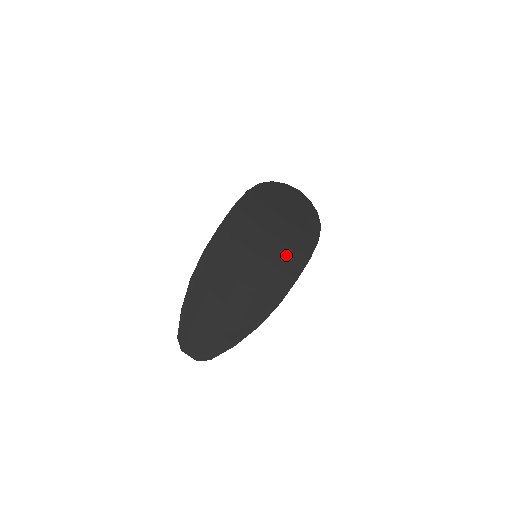
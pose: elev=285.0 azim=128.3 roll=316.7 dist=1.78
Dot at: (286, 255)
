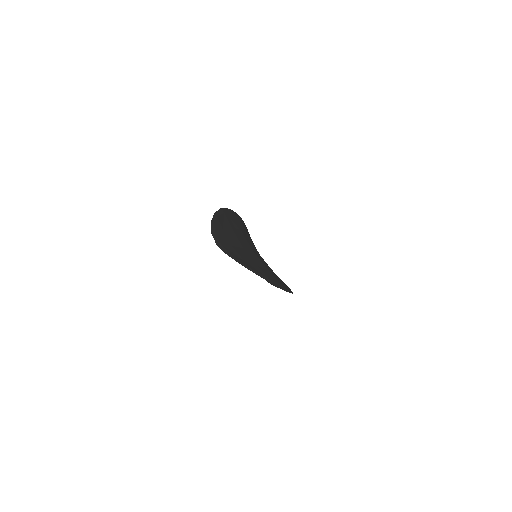
Dot at: occluded
